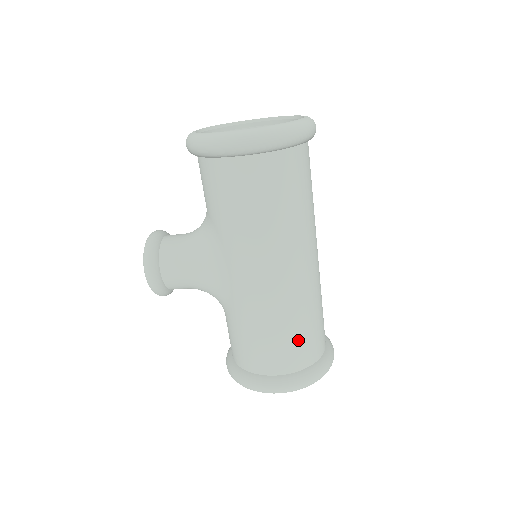
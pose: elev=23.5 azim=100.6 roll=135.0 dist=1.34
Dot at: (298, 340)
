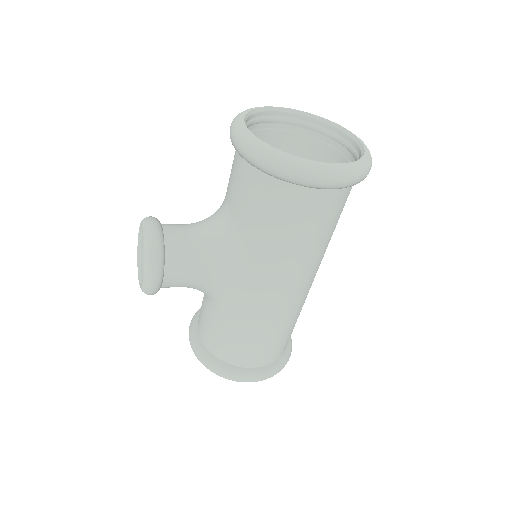
Dot at: (285, 338)
